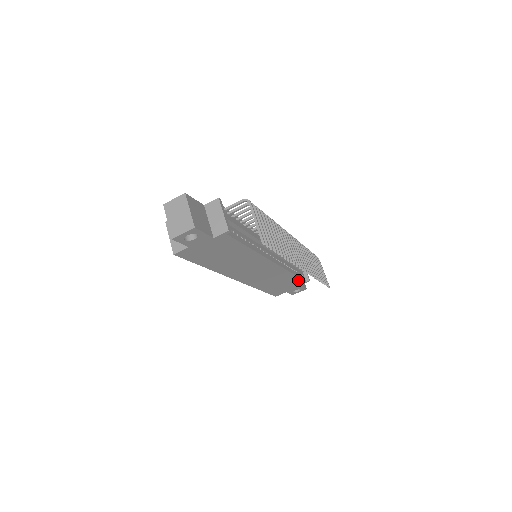
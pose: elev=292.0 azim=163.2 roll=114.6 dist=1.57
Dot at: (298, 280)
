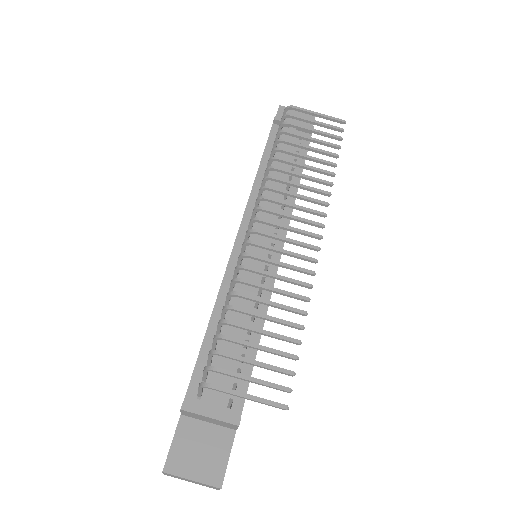
Dot at: occluded
